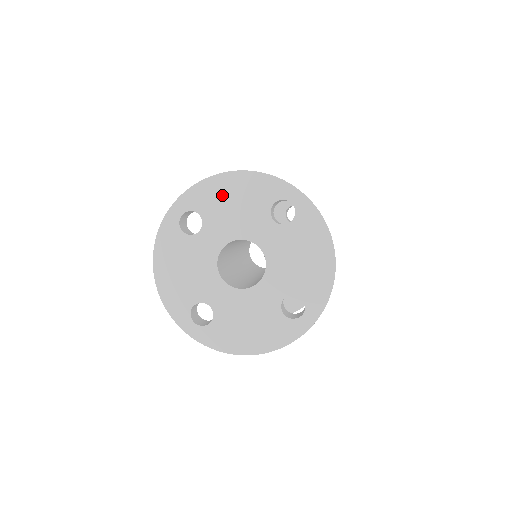
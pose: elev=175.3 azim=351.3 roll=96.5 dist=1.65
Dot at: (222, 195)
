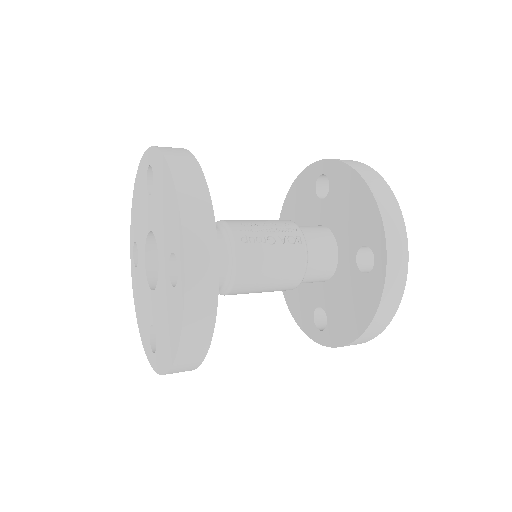
Dot at: (163, 188)
